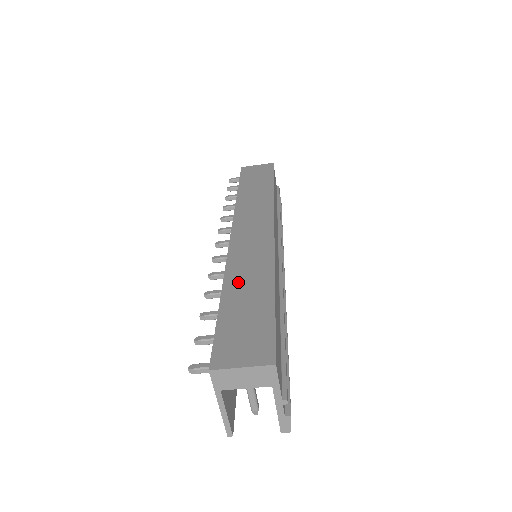
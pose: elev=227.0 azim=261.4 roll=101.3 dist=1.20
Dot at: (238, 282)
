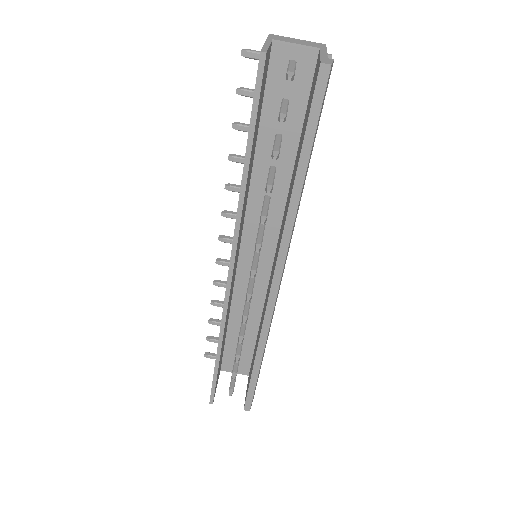
Dot at: occluded
